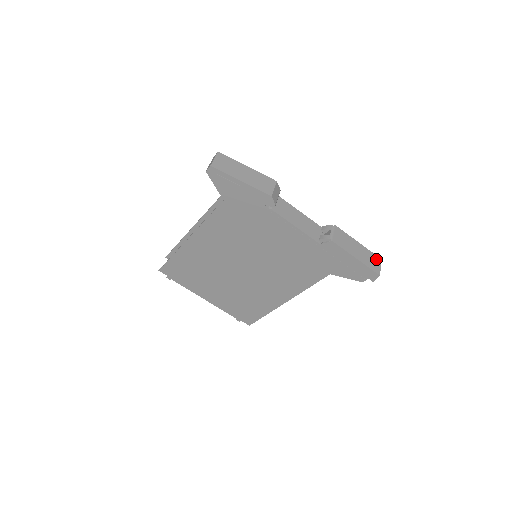
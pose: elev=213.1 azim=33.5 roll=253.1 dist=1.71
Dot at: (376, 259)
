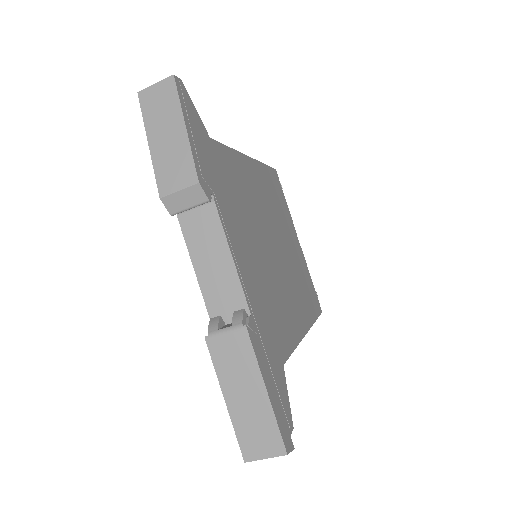
Dot at: (273, 442)
